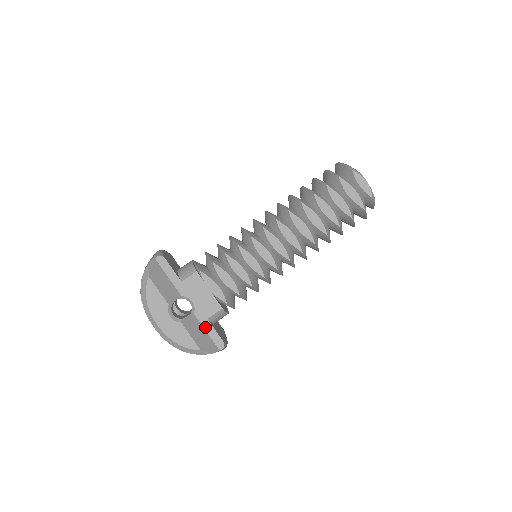
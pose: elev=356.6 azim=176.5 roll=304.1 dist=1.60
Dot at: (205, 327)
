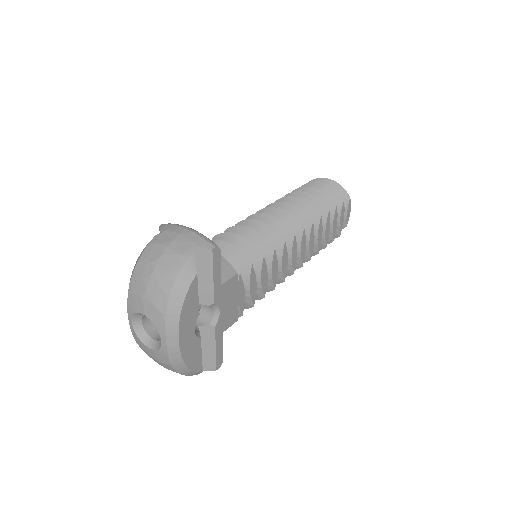
Dot at: (217, 343)
